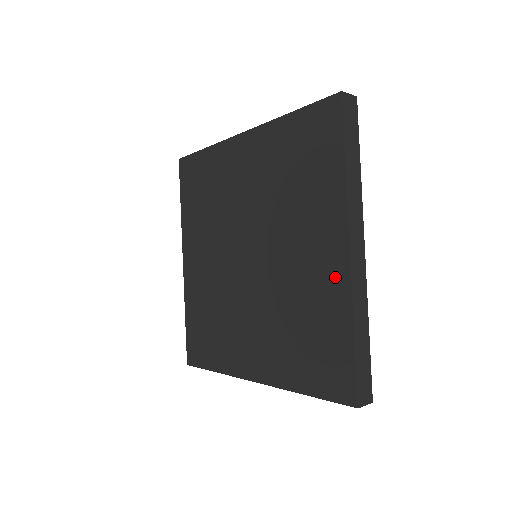
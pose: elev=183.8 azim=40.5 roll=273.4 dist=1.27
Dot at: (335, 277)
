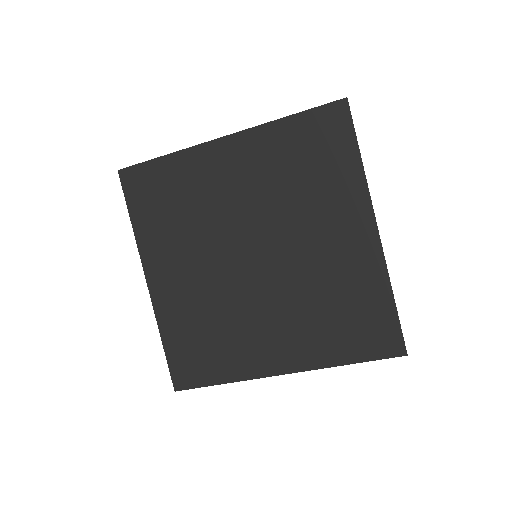
Dot at: (366, 255)
